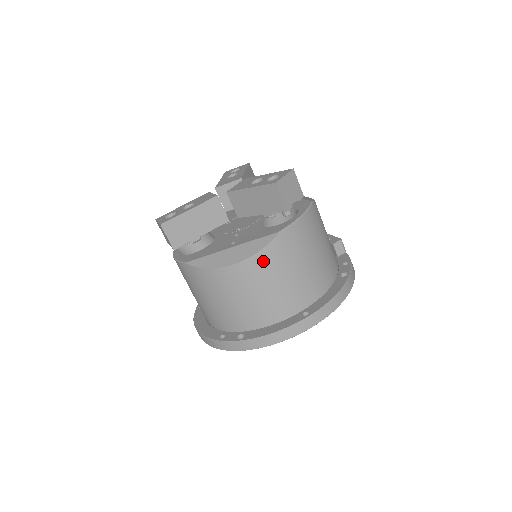
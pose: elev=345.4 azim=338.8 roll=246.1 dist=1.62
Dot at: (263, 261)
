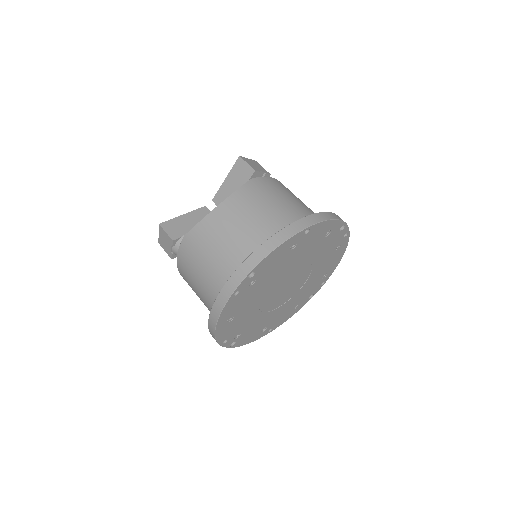
Dot at: (243, 195)
